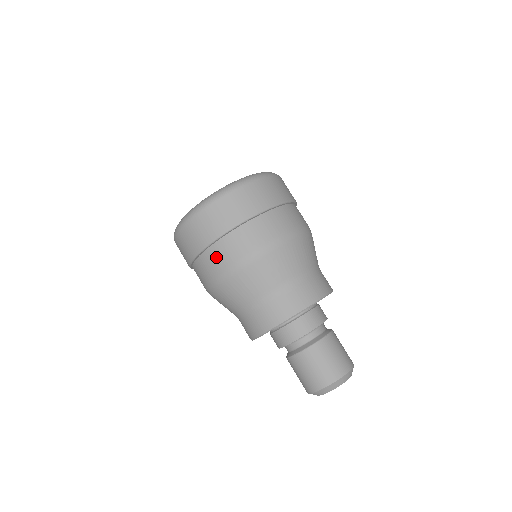
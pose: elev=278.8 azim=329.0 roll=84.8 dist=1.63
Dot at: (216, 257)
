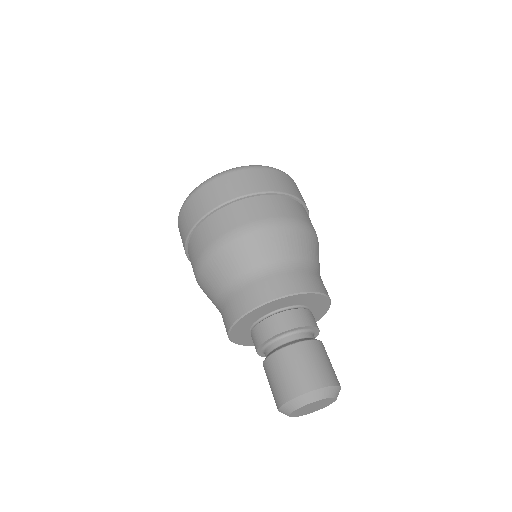
Dot at: (191, 256)
